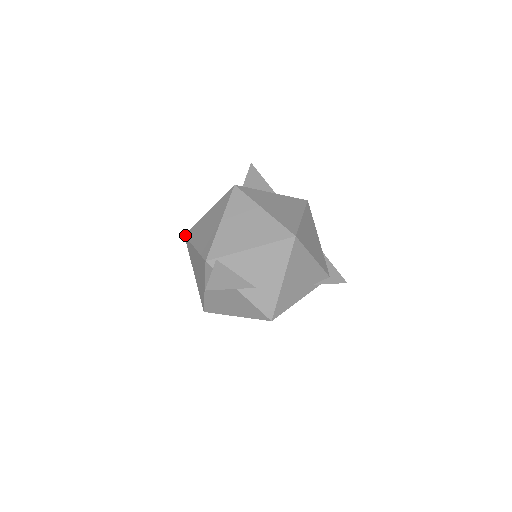
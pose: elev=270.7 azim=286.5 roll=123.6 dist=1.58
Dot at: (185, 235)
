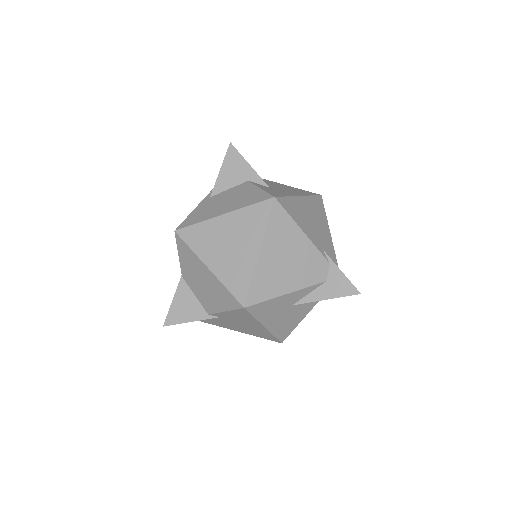
Dot at: occluded
